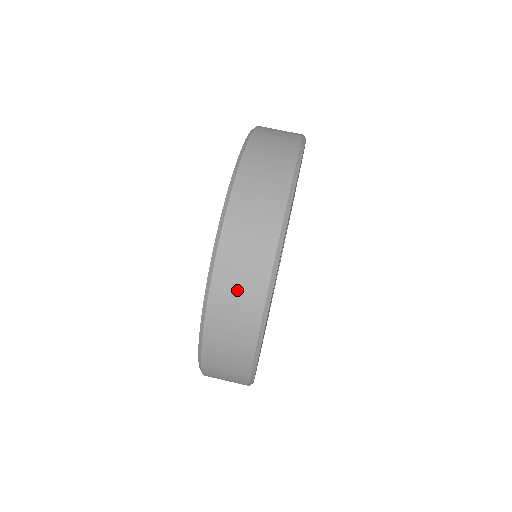
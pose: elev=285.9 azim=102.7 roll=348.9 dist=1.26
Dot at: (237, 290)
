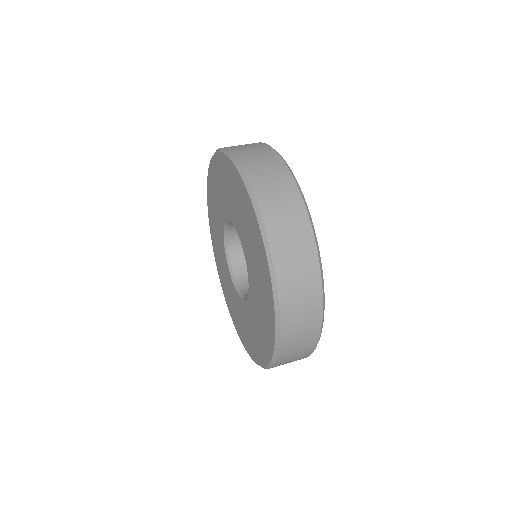
Dot at: (245, 147)
